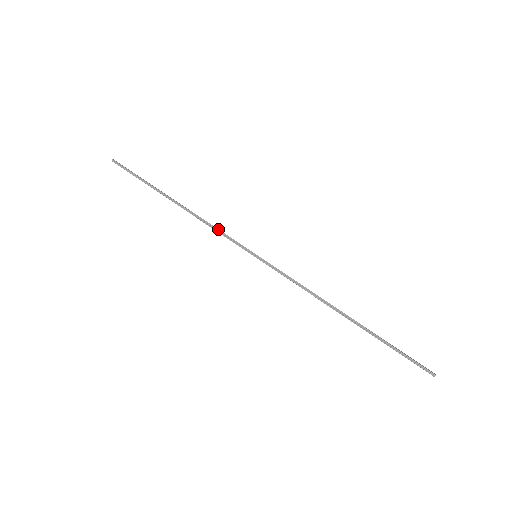
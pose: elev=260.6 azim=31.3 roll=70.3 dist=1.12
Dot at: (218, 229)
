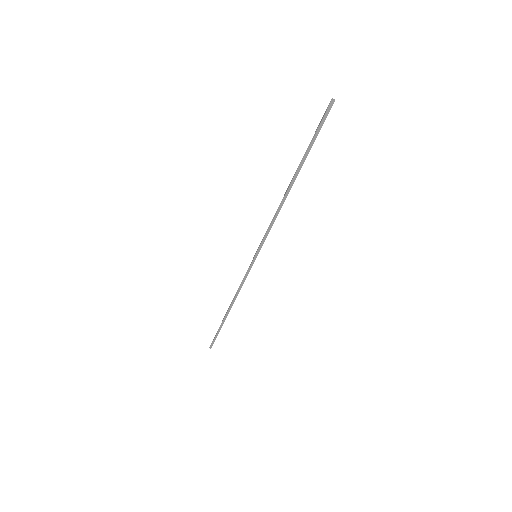
Dot at: (243, 282)
